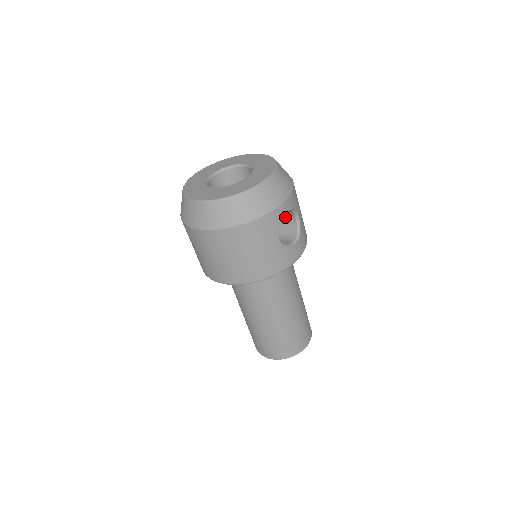
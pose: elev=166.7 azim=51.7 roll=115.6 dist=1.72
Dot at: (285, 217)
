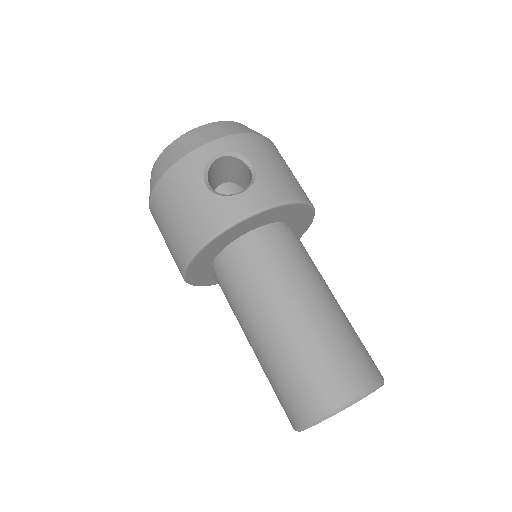
Dot at: (249, 177)
